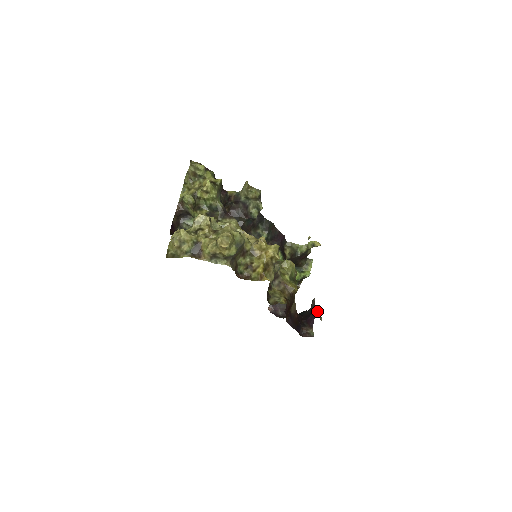
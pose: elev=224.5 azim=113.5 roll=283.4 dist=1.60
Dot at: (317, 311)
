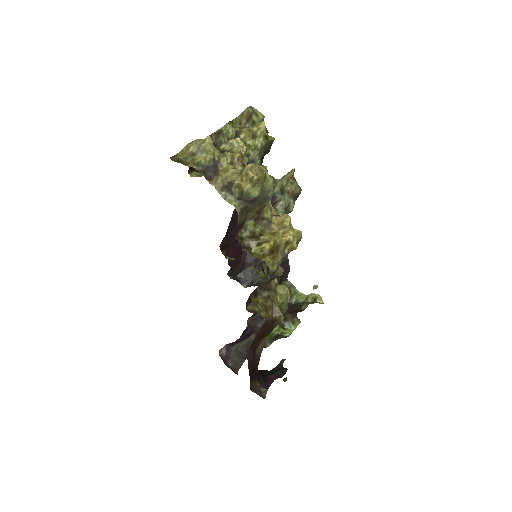
Dot at: (284, 371)
